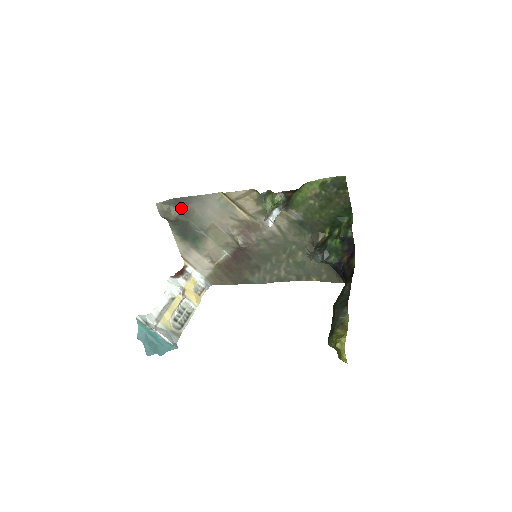
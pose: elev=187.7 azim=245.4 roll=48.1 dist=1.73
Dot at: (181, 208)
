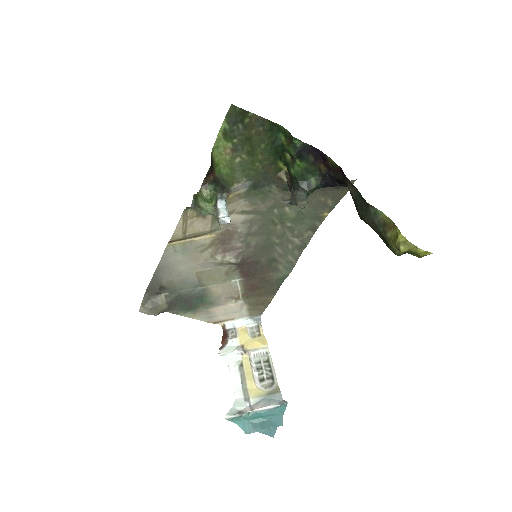
Dot at: (160, 291)
